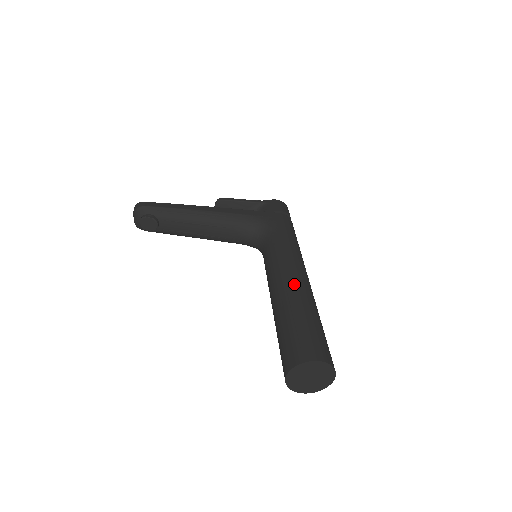
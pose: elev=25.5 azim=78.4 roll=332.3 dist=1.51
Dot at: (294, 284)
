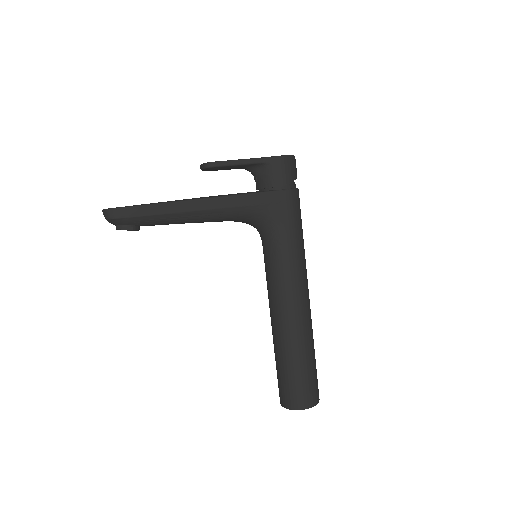
Dot at: (296, 322)
